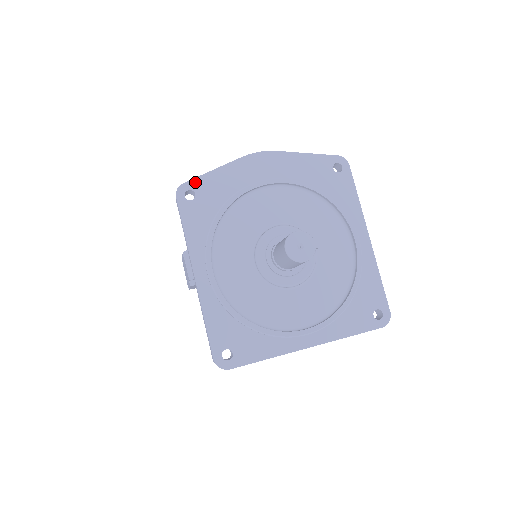
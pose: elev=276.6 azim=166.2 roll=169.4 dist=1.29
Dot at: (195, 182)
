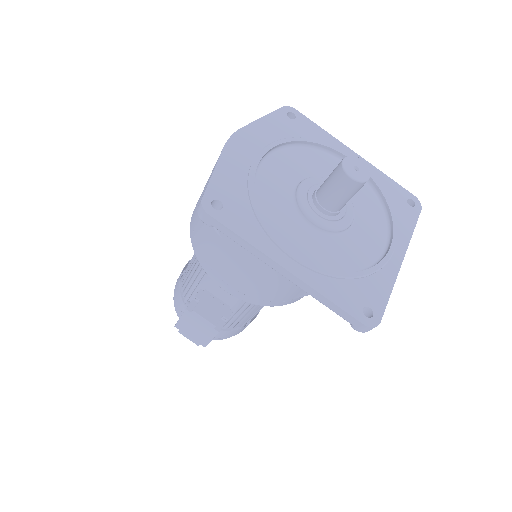
Dot at: (210, 191)
